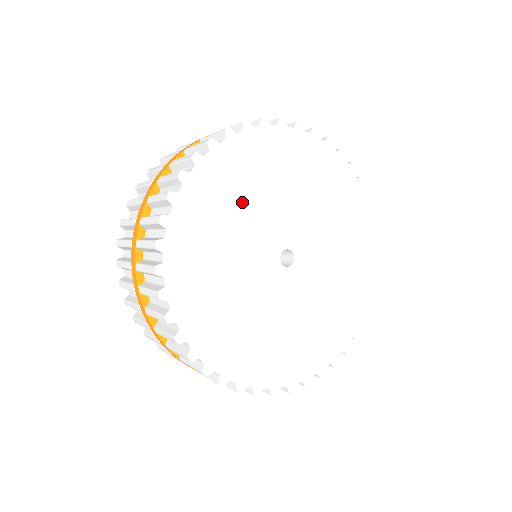
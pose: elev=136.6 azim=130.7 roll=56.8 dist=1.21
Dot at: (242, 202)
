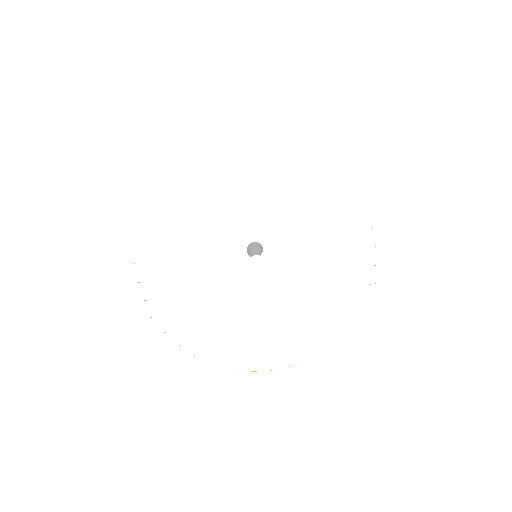
Dot at: (254, 183)
